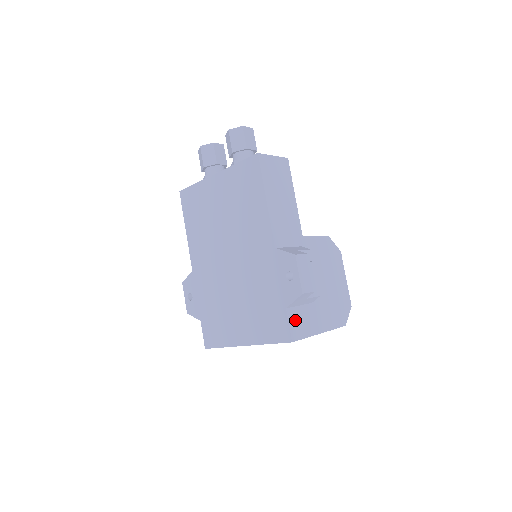
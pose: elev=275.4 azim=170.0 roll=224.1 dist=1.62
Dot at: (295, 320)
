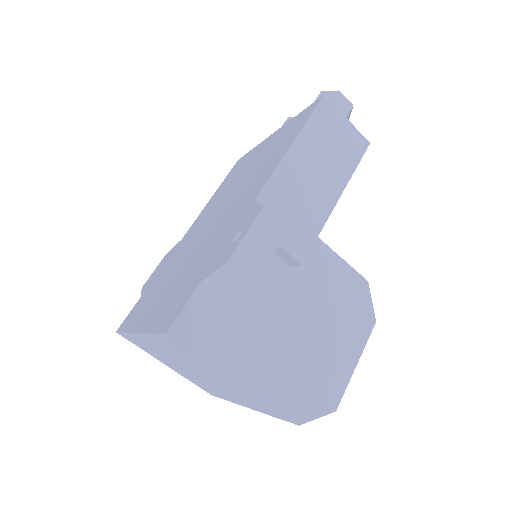
Dot at: (203, 313)
